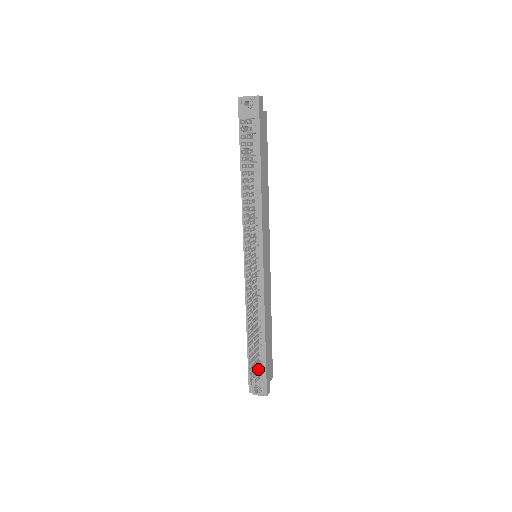
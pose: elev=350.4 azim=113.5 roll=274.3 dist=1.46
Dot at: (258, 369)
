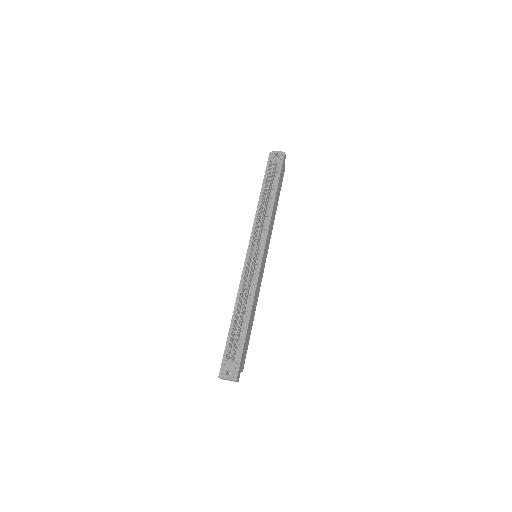
Dot at: (234, 352)
